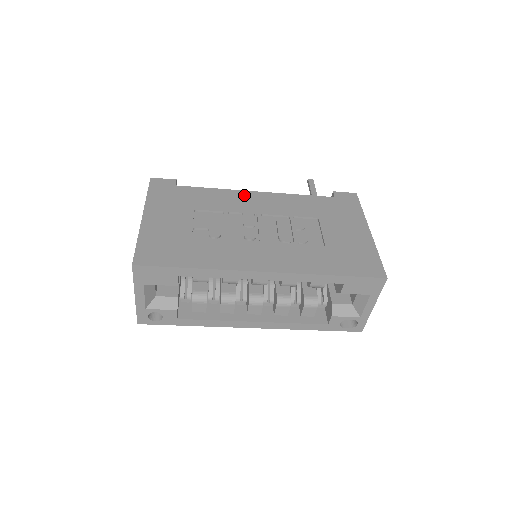
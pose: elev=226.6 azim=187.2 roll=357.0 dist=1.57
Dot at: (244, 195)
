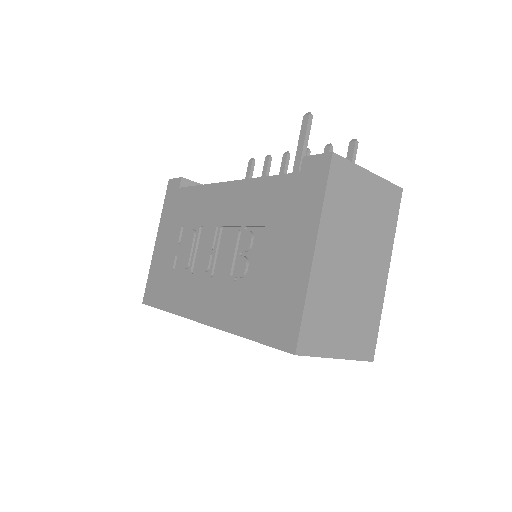
Dot at: (217, 192)
